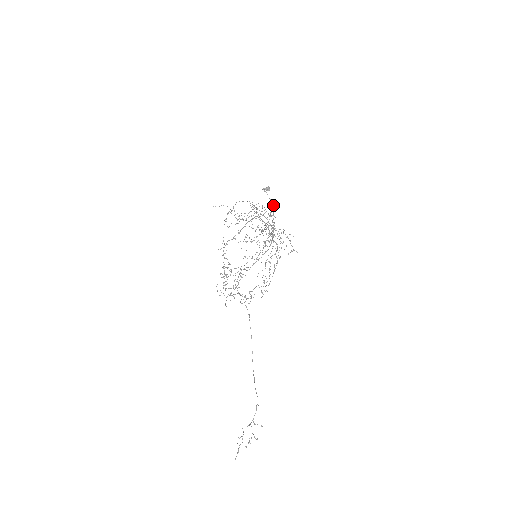
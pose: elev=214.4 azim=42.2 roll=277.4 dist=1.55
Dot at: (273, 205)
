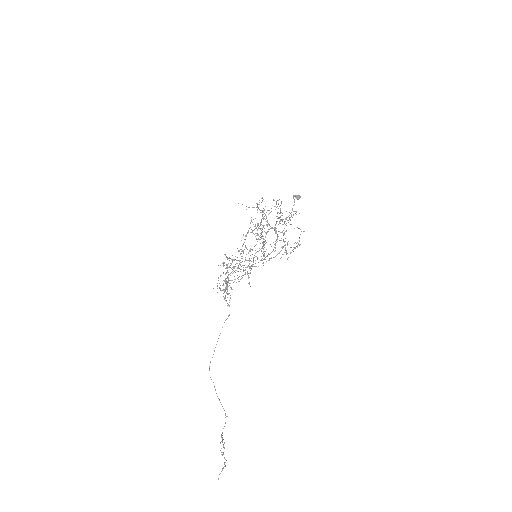
Dot at: (290, 213)
